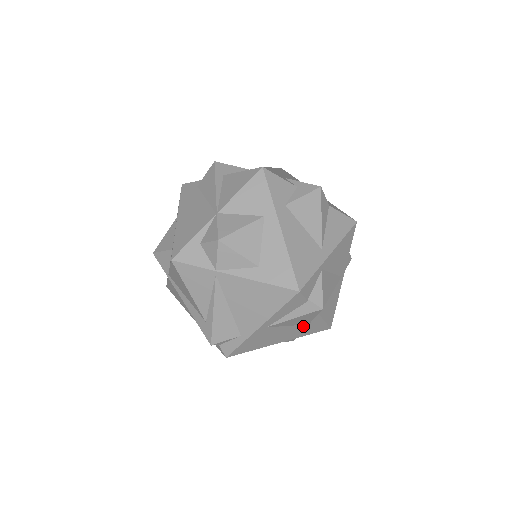
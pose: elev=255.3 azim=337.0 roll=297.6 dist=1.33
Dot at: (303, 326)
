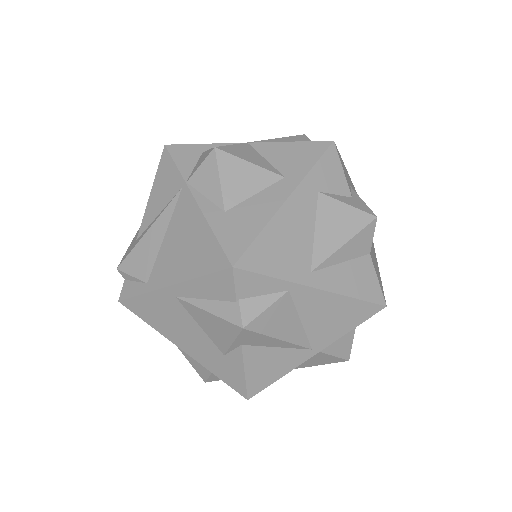
Dot at: (217, 350)
